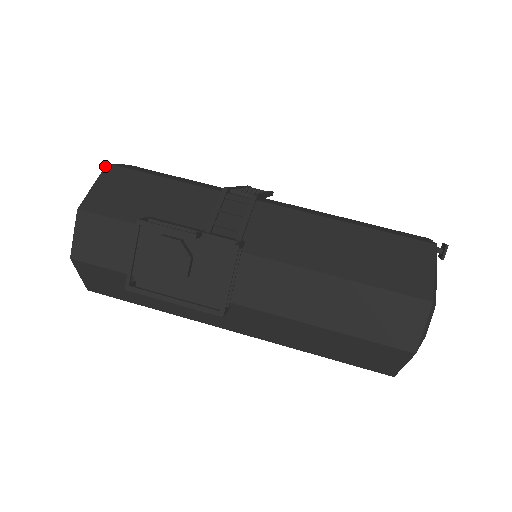
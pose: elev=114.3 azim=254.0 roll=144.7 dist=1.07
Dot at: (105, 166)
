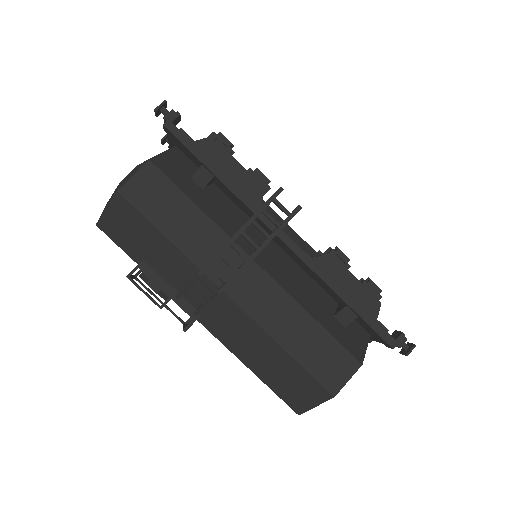
Dot at: (115, 193)
